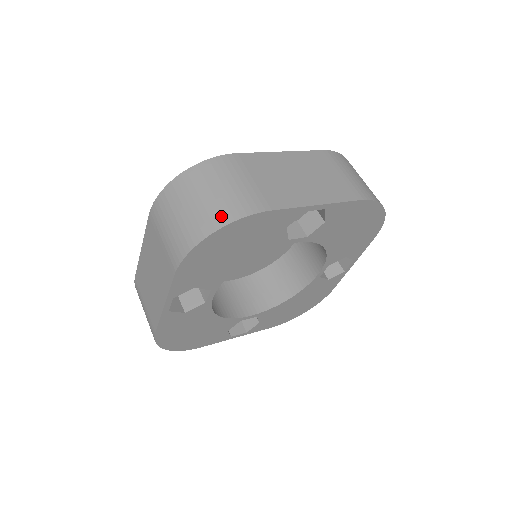
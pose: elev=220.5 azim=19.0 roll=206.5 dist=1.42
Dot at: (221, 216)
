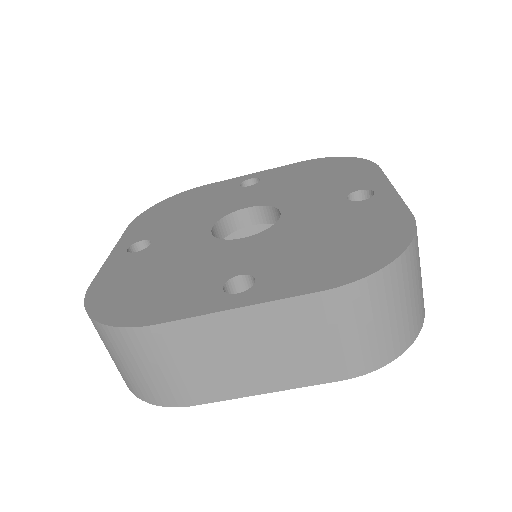
Dot at: (419, 321)
